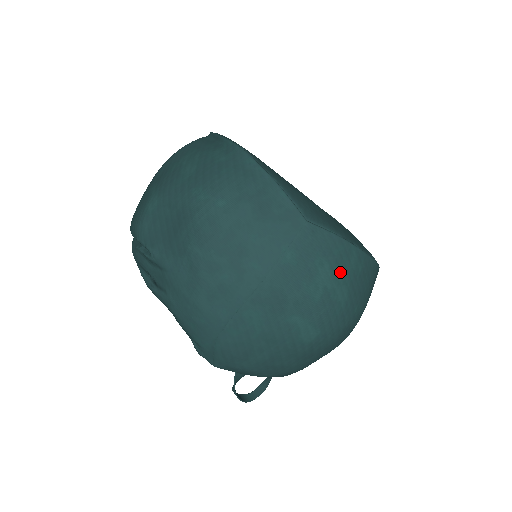
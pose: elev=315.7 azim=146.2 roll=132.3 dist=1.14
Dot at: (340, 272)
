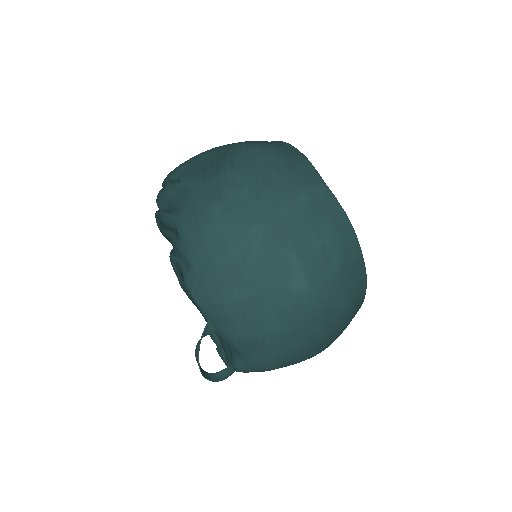
Dot at: (339, 241)
